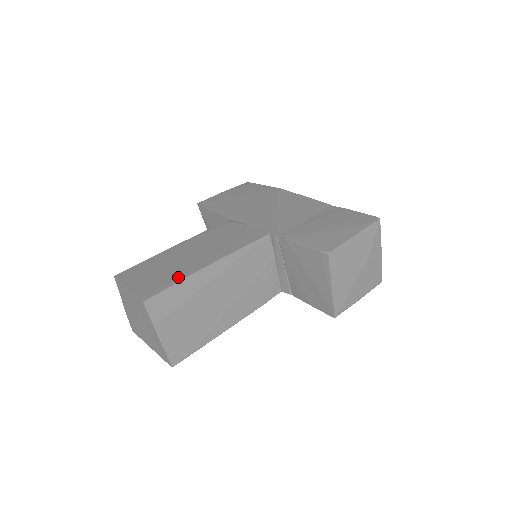
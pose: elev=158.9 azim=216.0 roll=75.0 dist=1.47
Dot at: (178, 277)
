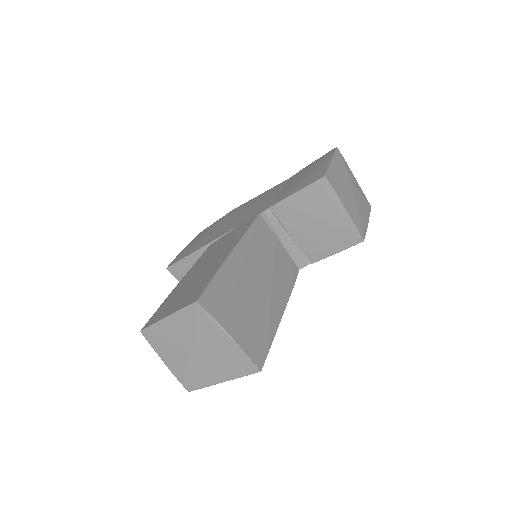
Dot at: (211, 274)
